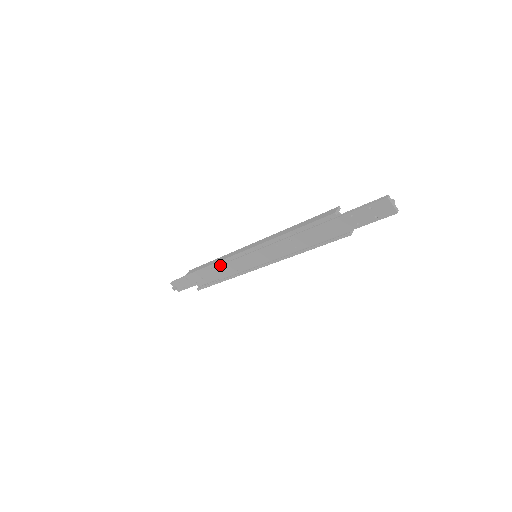
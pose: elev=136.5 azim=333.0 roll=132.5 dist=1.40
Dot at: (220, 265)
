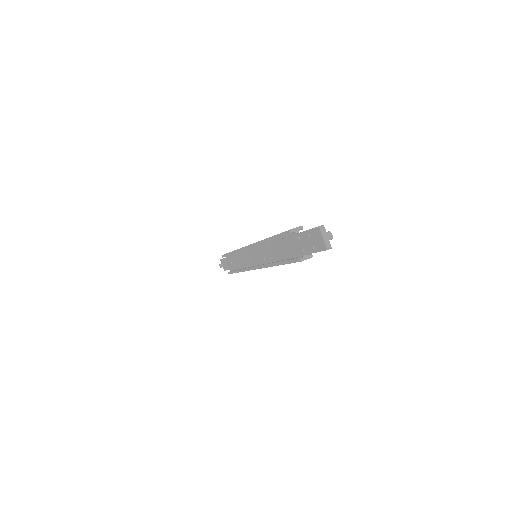
Dot at: (236, 254)
